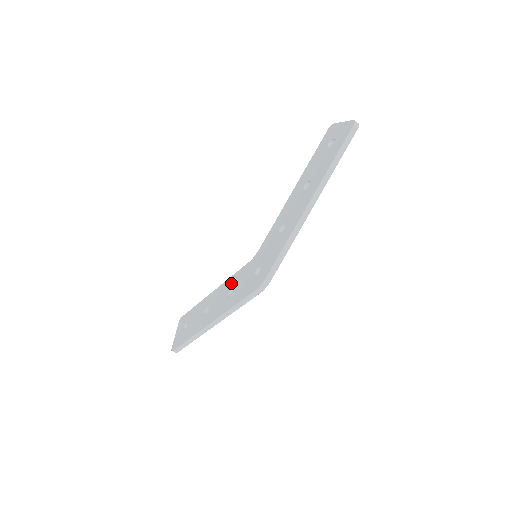
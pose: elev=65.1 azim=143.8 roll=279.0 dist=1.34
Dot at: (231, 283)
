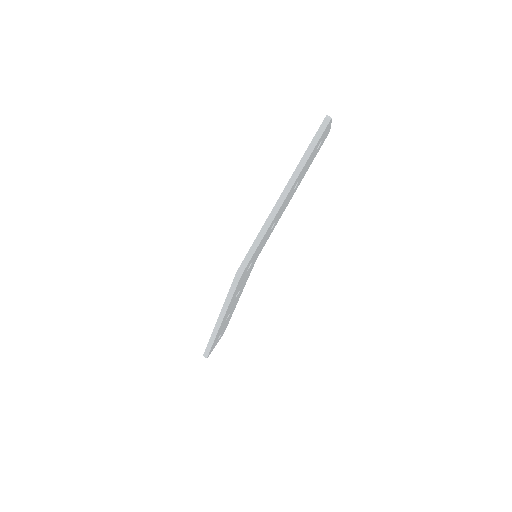
Dot at: occluded
